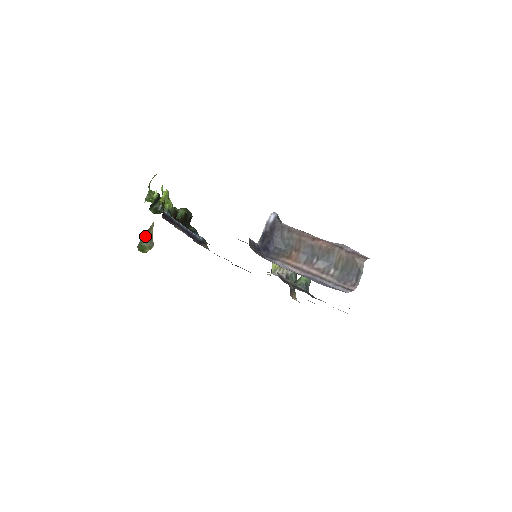
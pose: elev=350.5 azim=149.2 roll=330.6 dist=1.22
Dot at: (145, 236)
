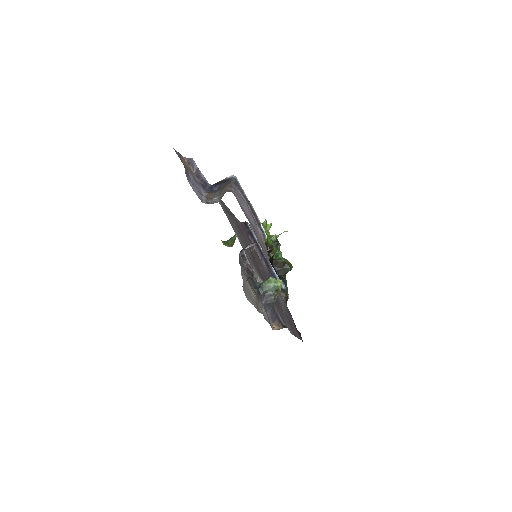
Dot at: (233, 237)
